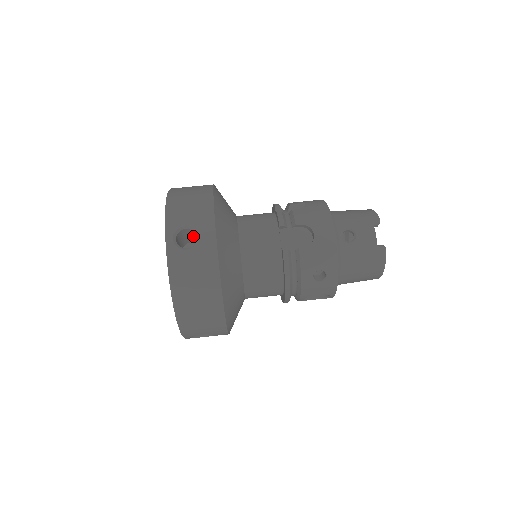
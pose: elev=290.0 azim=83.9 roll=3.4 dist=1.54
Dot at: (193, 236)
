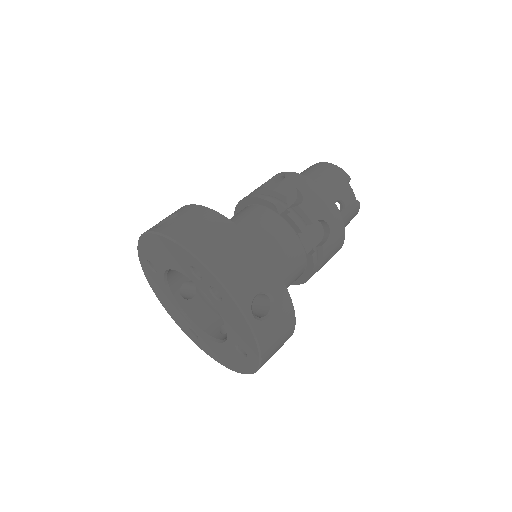
Dot at: occluded
